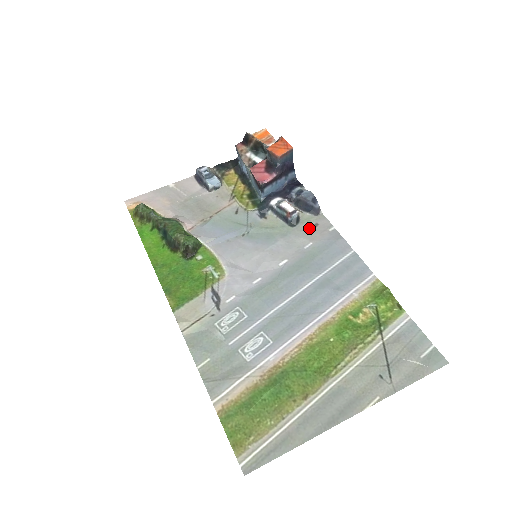
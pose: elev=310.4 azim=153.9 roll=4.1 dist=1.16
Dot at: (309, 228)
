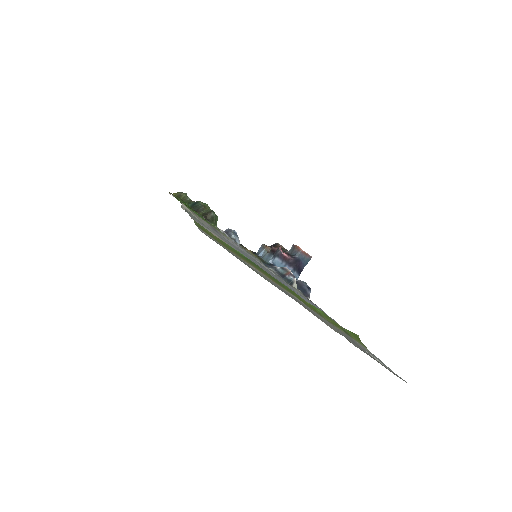
Dot at: occluded
